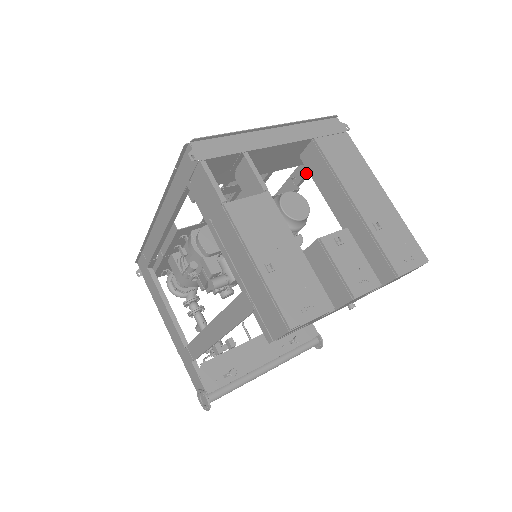
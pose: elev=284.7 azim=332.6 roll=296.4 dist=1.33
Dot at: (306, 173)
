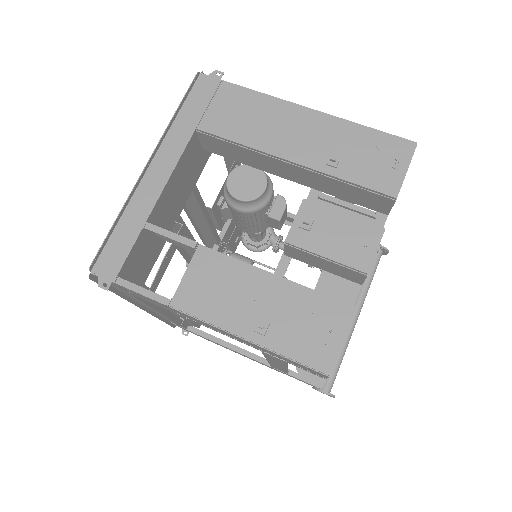
Dot at: occluded
